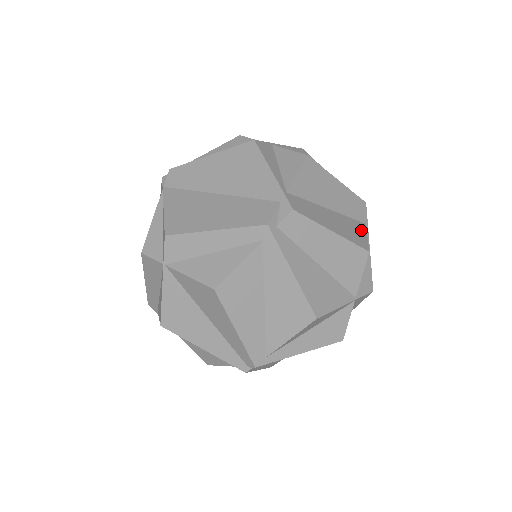
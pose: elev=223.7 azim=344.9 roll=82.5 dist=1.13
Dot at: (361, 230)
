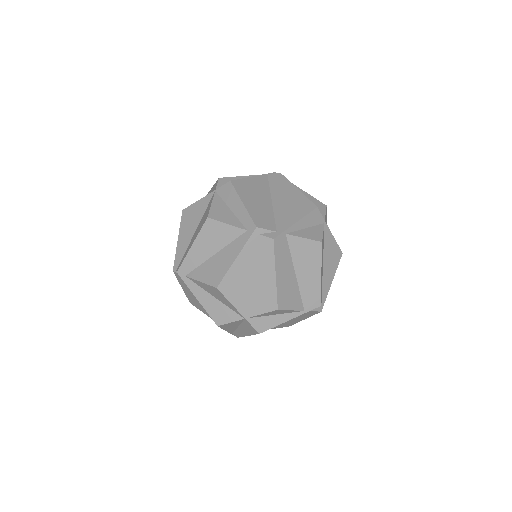
Dot at: (295, 304)
